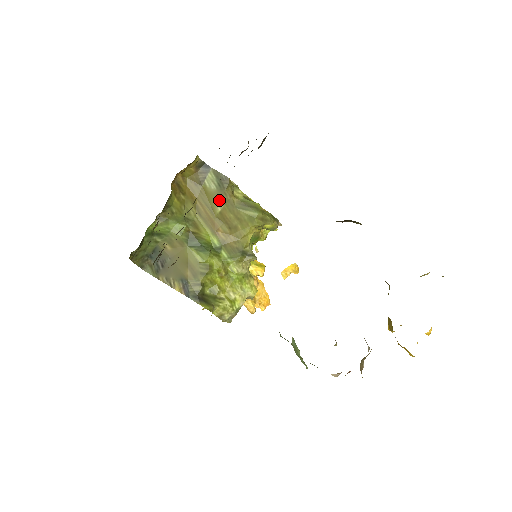
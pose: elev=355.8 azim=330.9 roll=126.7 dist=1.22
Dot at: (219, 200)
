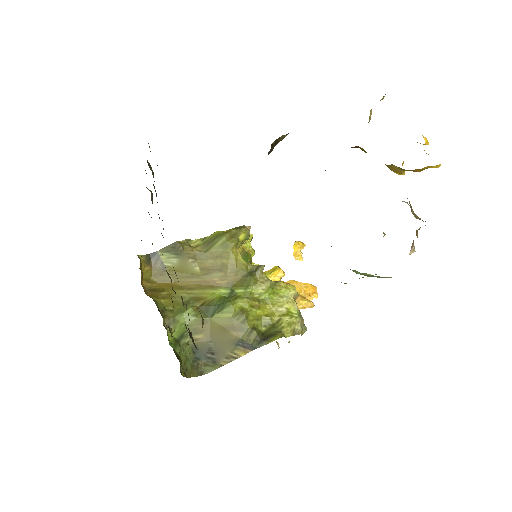
Dot at: (189, 263)
